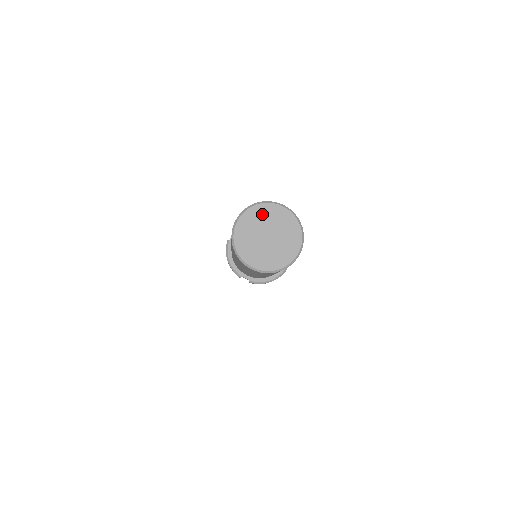
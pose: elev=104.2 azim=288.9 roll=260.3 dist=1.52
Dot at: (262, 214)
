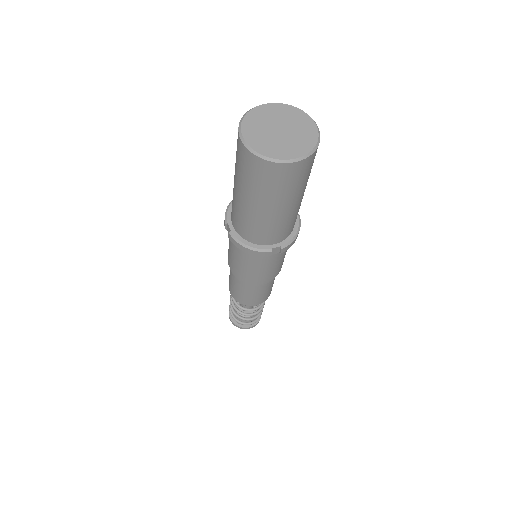
Dot at: (292, 114)
